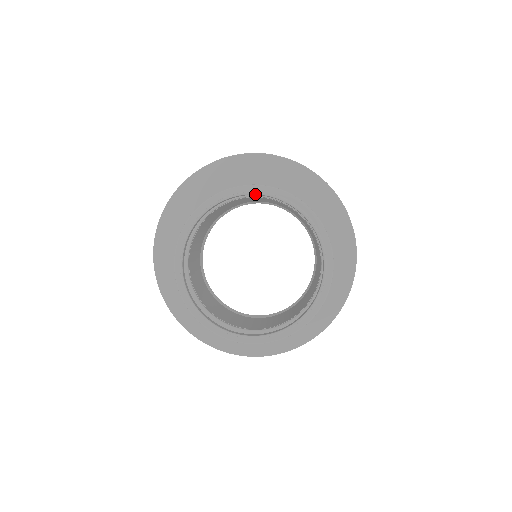
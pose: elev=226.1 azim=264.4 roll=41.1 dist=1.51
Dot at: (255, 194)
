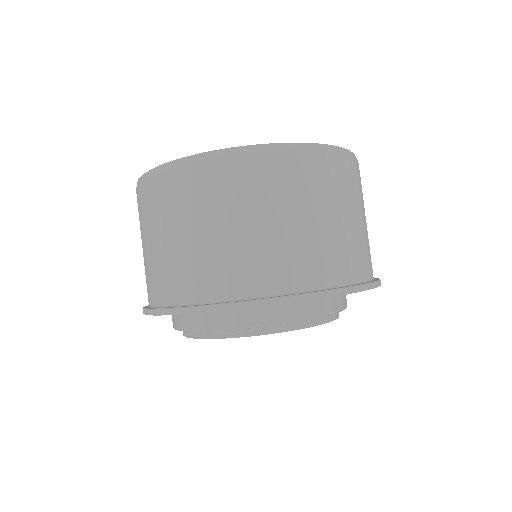
Dot at: (308, 327)
